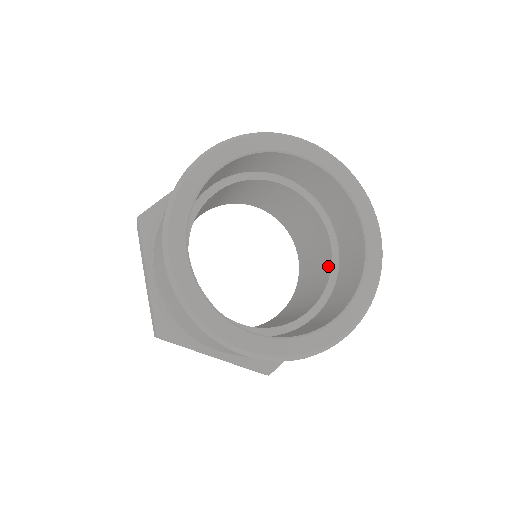
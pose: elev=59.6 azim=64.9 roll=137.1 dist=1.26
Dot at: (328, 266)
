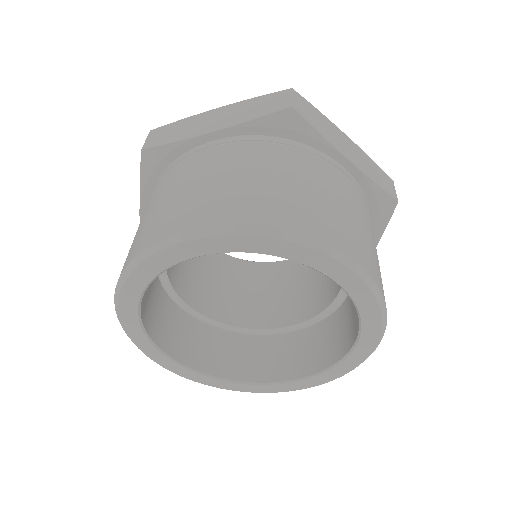
Dot at: occluded
